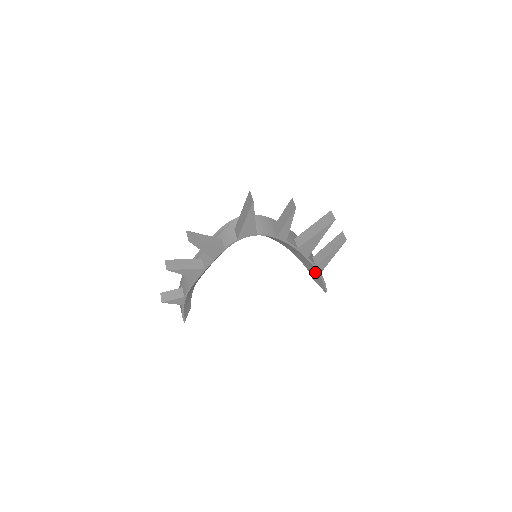
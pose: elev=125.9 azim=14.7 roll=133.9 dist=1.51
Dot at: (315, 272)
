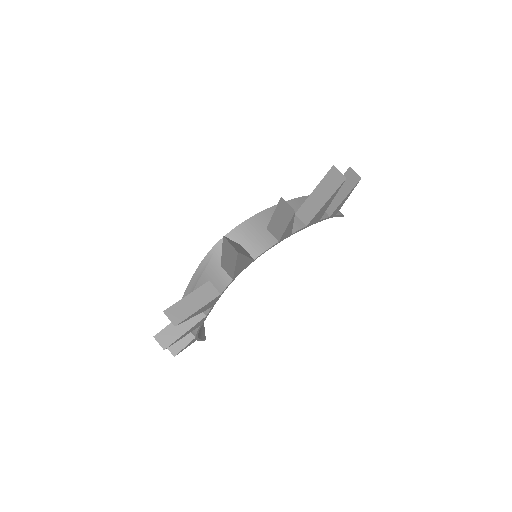
Dot at: occluded
